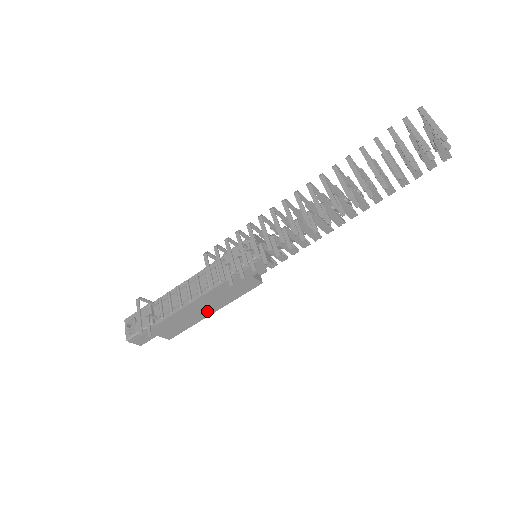
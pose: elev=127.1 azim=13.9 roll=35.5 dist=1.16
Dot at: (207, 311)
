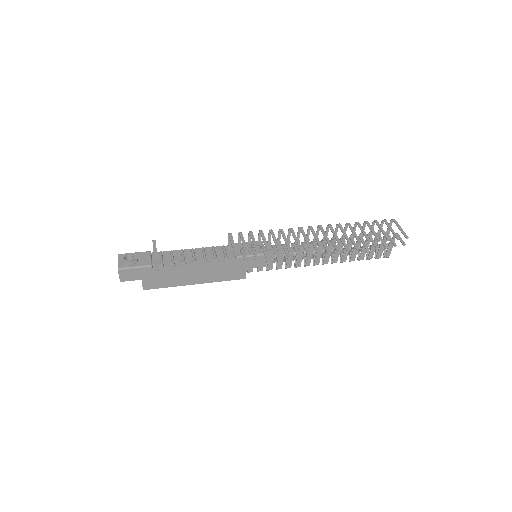
Dot at: (194, 279)
